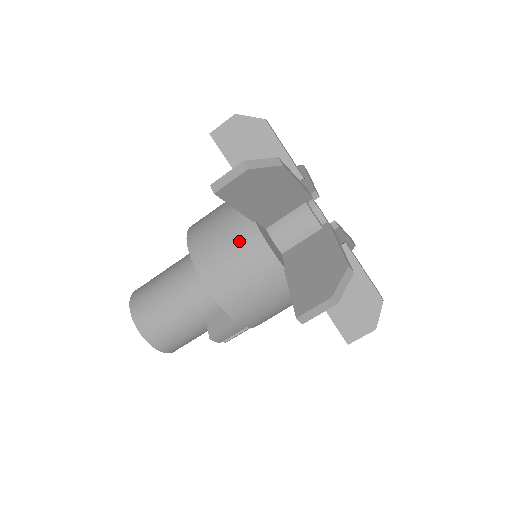
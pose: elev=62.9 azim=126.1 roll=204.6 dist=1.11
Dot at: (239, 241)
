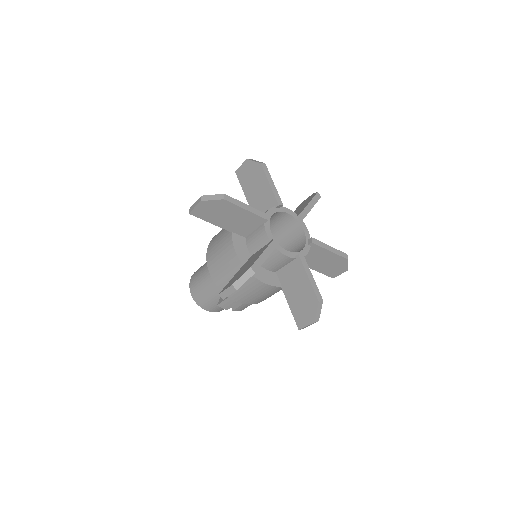
Dot at: (224, 244)
